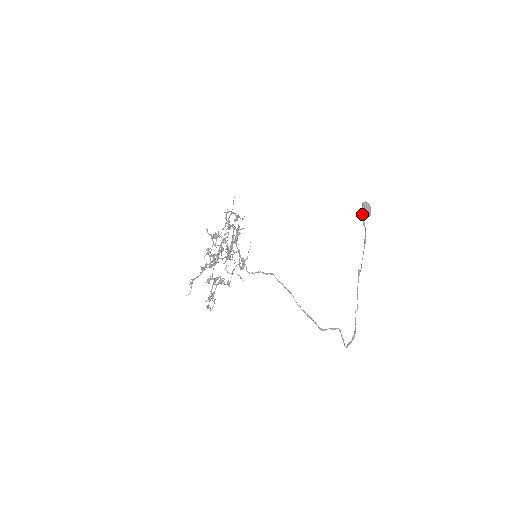
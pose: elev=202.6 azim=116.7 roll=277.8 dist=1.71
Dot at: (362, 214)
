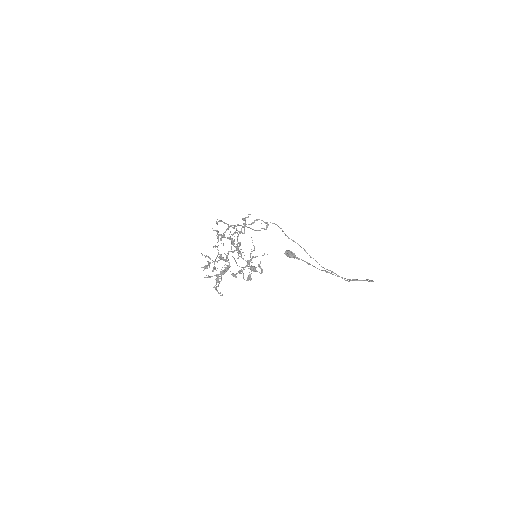
Dot at: (291, 256)
